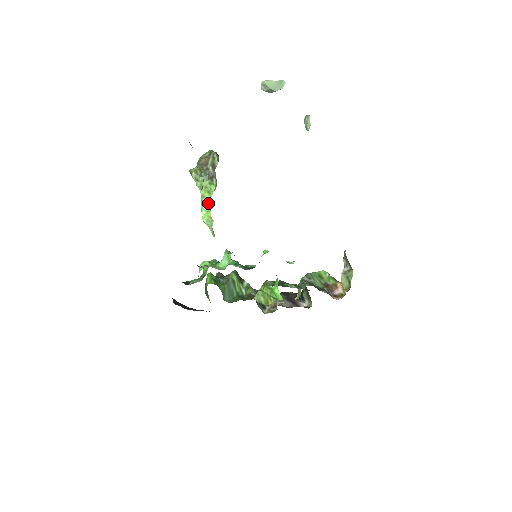
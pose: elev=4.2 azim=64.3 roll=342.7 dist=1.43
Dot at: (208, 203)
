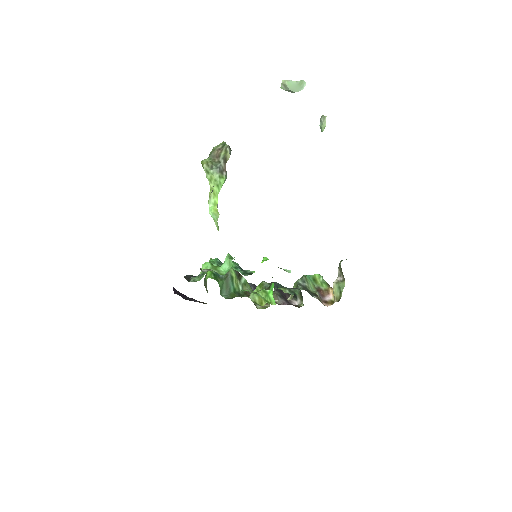
Dot at: (216, 196)
